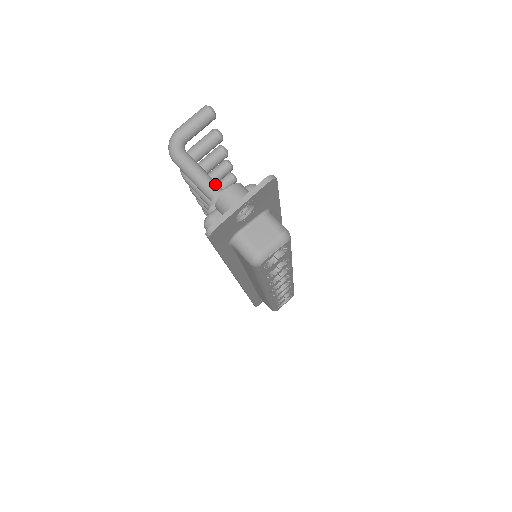
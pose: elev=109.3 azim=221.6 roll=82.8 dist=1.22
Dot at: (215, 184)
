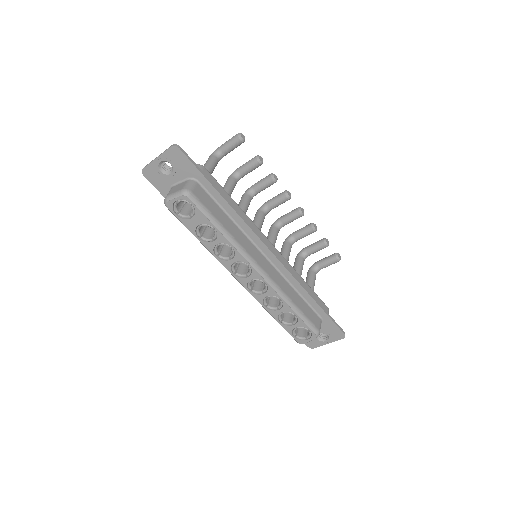
Dot at: occluded
